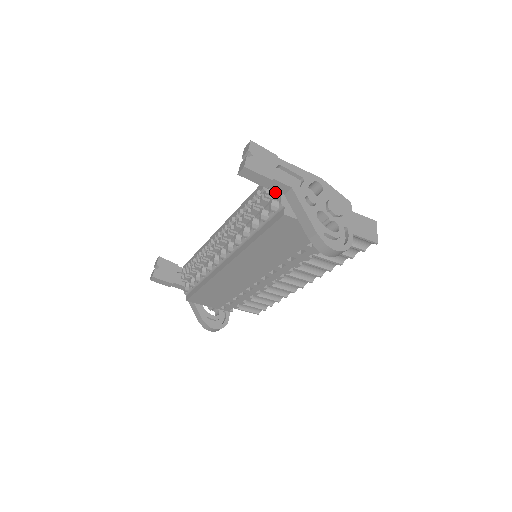
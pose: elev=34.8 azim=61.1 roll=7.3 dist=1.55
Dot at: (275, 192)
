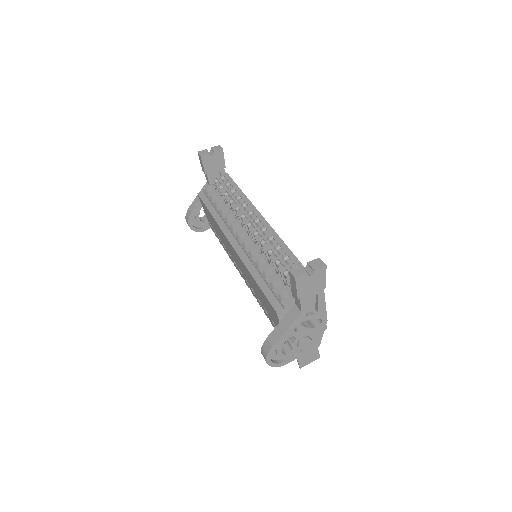
Dot at: occluded
